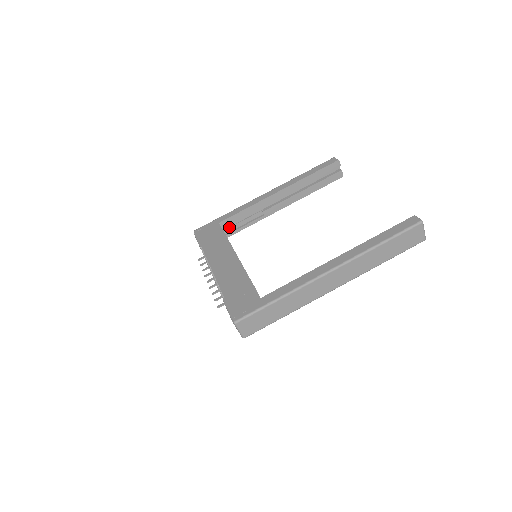
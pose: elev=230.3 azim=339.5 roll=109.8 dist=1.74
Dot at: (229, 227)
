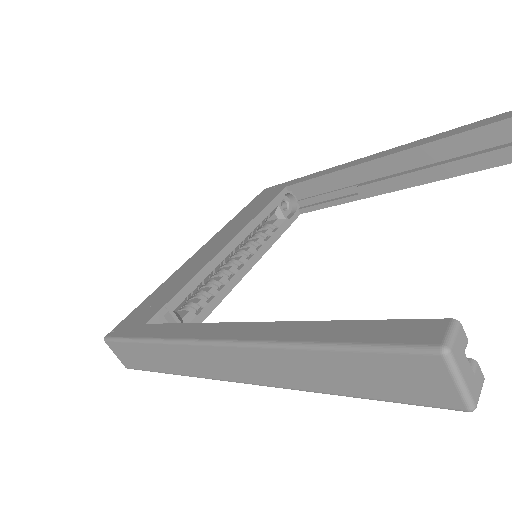
Dot at: (306, 198)
